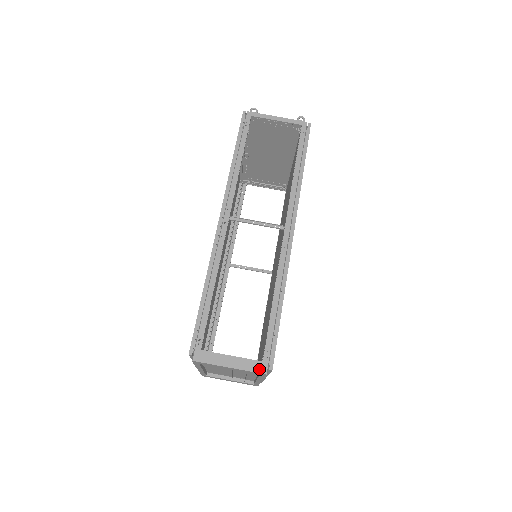
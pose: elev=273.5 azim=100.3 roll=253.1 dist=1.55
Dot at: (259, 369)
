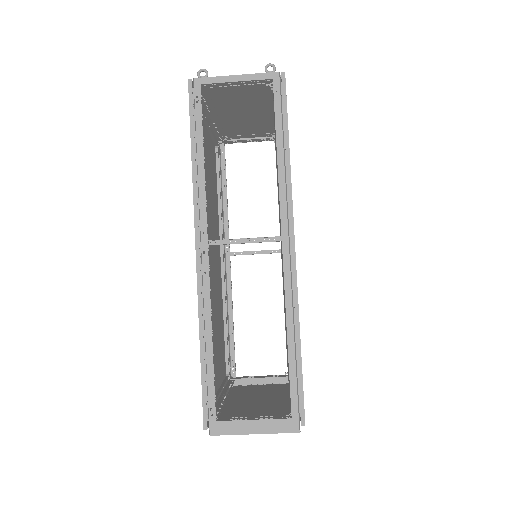
Dot at: (289, 428)
